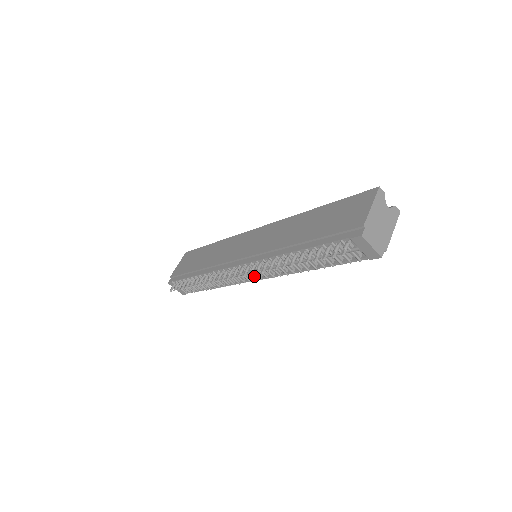
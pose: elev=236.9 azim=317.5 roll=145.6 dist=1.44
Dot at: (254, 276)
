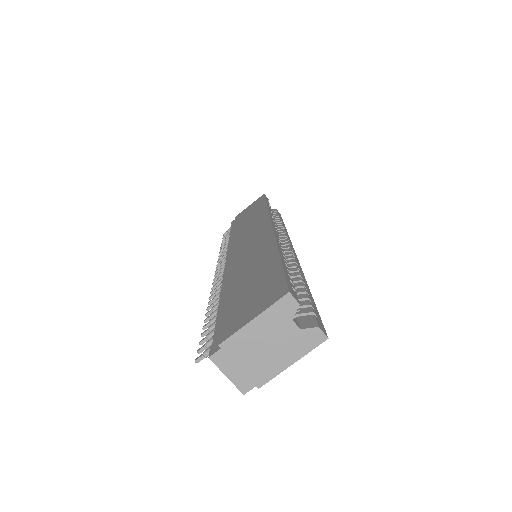
Dot at: occluded
